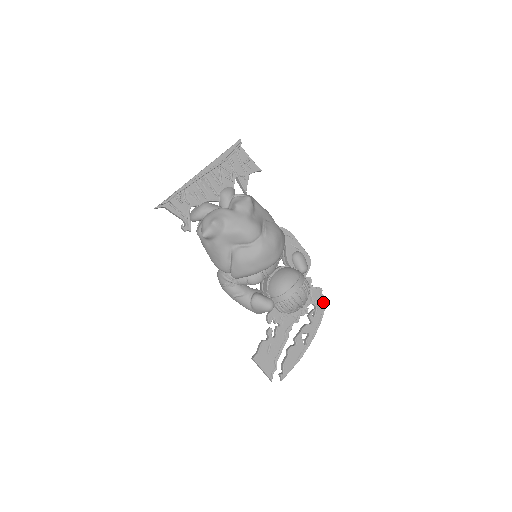
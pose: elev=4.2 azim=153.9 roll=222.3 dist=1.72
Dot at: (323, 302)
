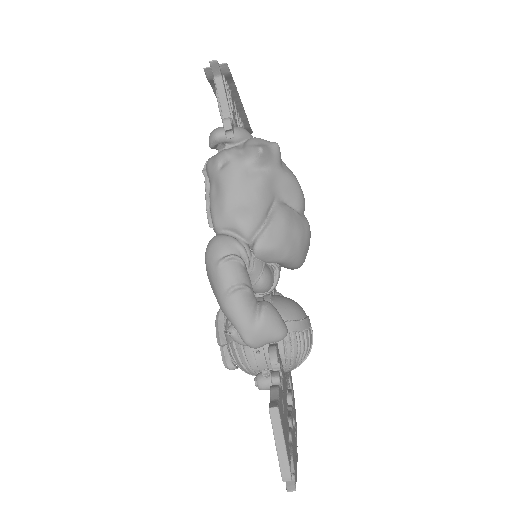
Dot at: occluded
